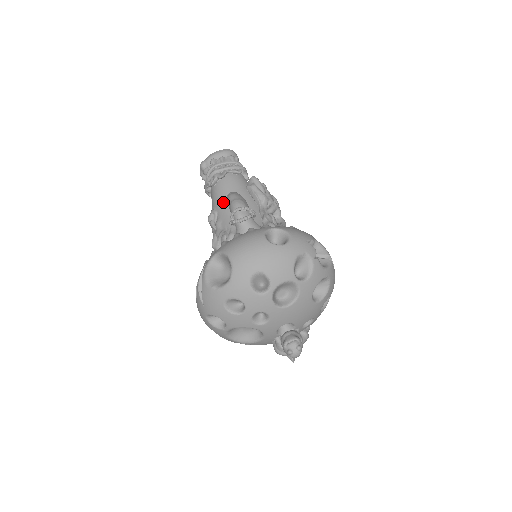
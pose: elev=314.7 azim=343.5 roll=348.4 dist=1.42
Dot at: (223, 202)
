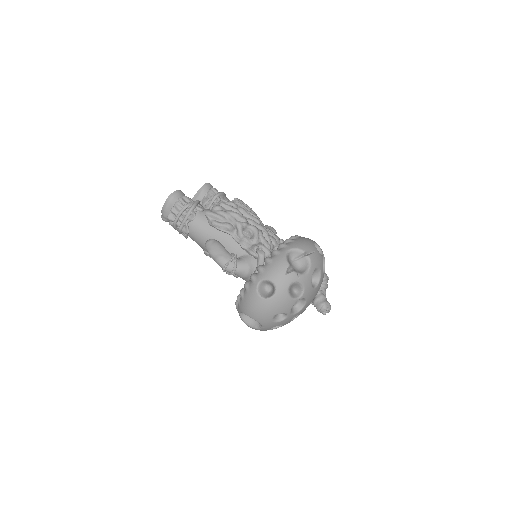
Dot at: occluded
